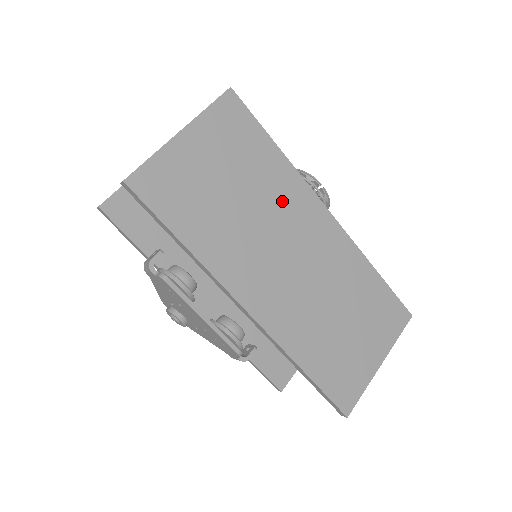
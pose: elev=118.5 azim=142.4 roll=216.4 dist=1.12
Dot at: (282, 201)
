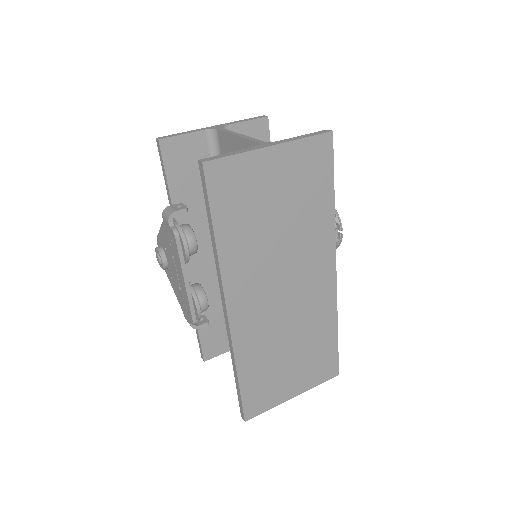
Dot at: (308, 243)
